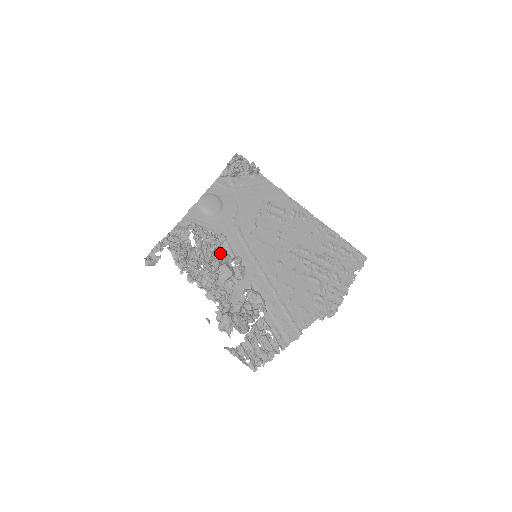
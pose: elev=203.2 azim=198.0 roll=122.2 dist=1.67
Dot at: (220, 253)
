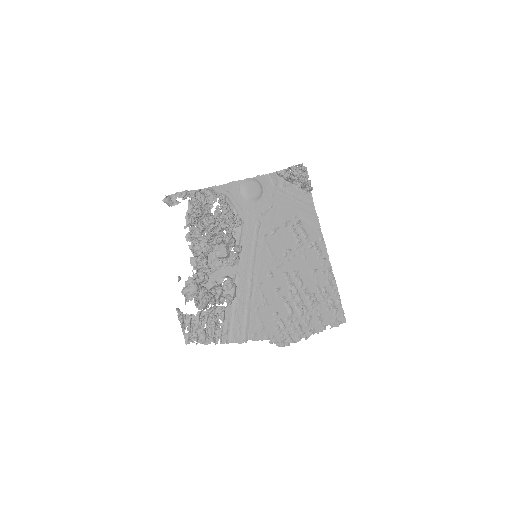
Dot at: (228, 233)
